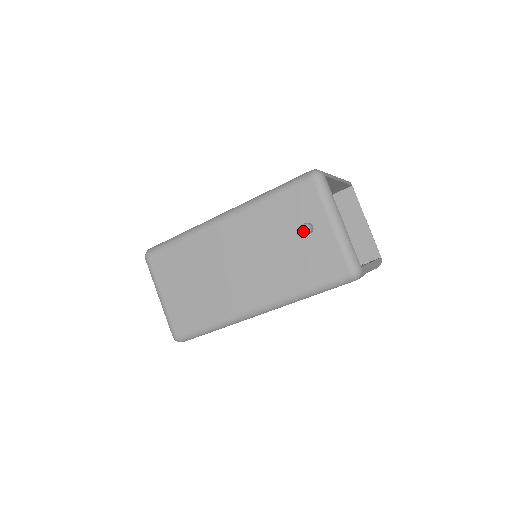
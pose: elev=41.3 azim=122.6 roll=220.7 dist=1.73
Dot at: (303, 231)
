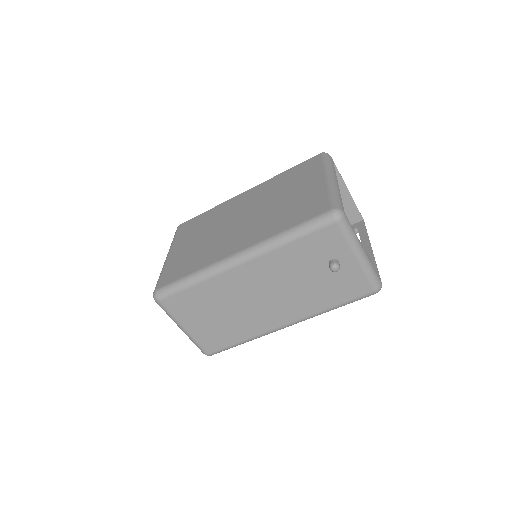
Dot at: (333, 271)
